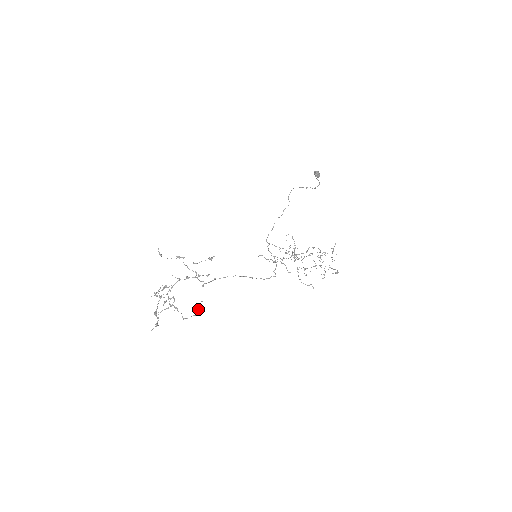
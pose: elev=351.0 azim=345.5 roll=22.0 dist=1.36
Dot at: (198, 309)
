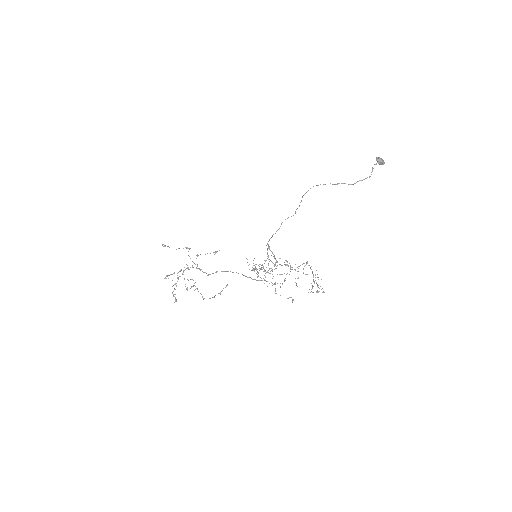
Dot at: (220, 292)
